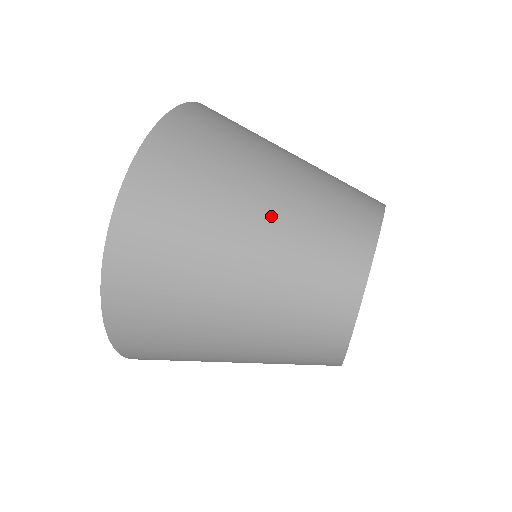
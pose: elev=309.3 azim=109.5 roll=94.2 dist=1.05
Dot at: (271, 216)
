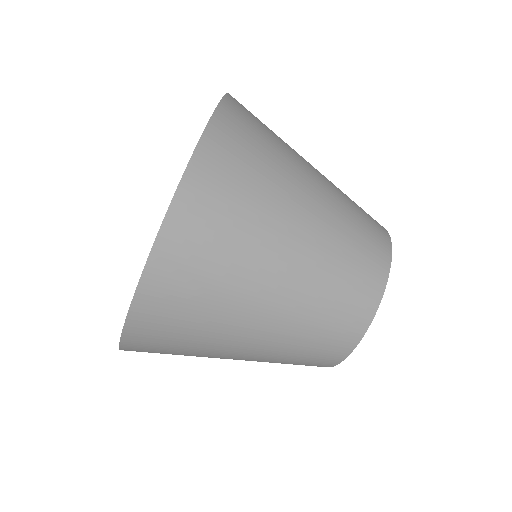
Dot at: (306, 252)
